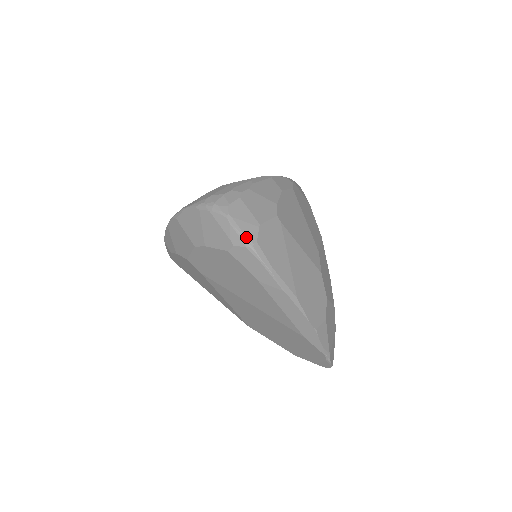
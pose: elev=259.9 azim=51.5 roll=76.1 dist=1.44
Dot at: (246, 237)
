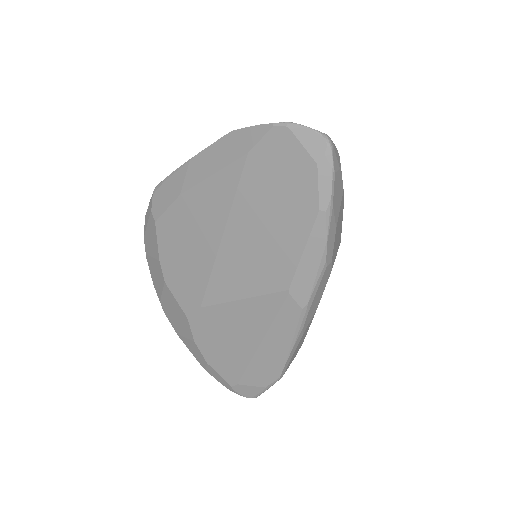
Dot at: occluded
